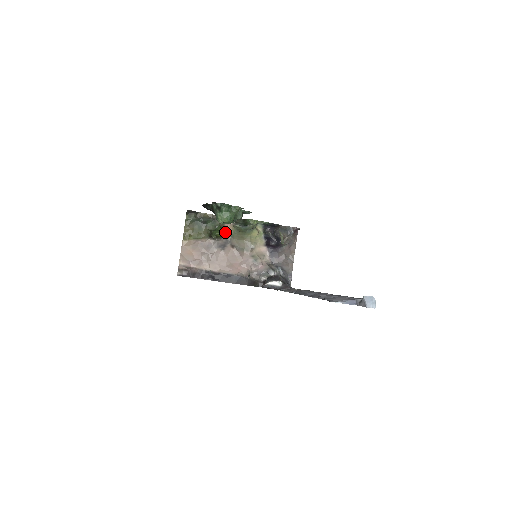
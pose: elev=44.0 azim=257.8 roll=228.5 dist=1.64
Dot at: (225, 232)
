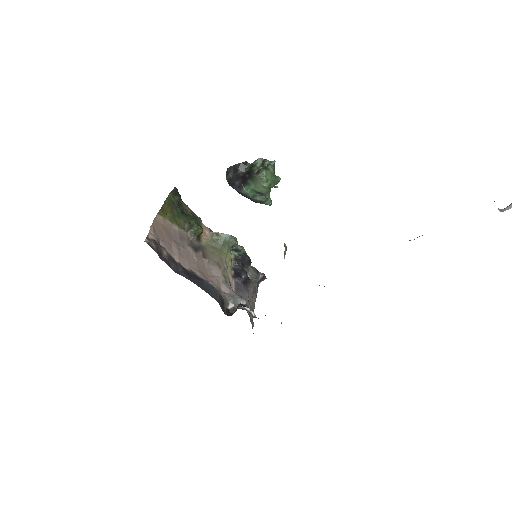
Dot at: (200, 237)
